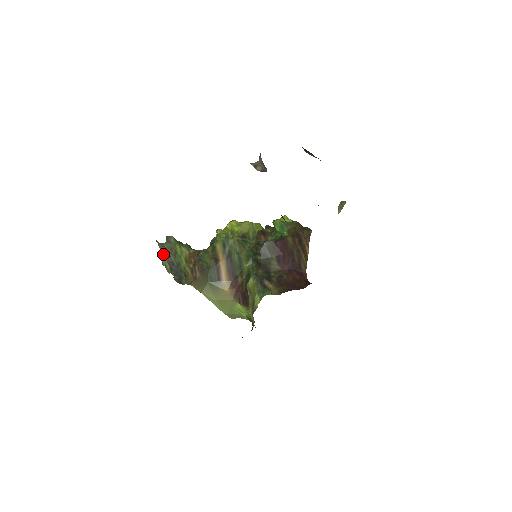
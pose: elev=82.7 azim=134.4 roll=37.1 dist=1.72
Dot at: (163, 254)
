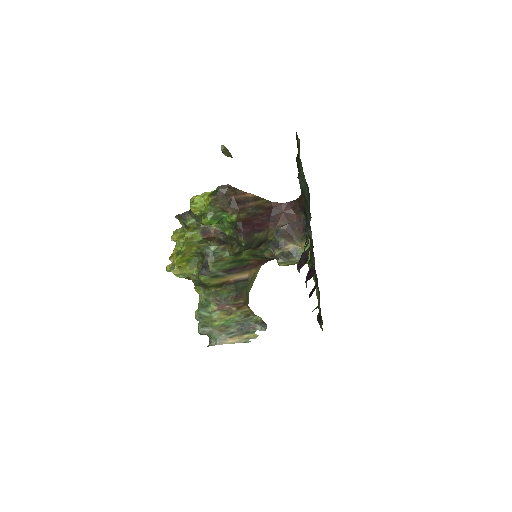
Dot at: (233, 341)
